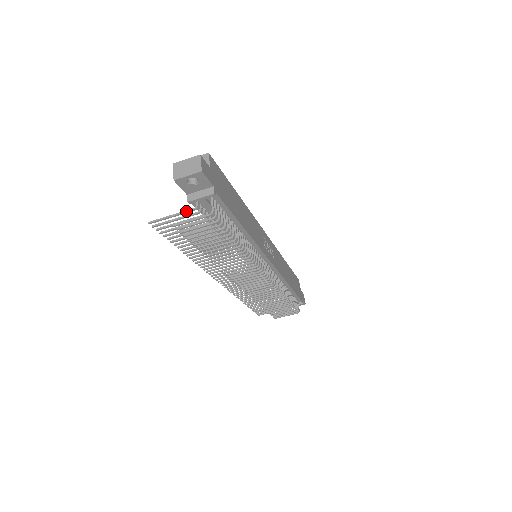
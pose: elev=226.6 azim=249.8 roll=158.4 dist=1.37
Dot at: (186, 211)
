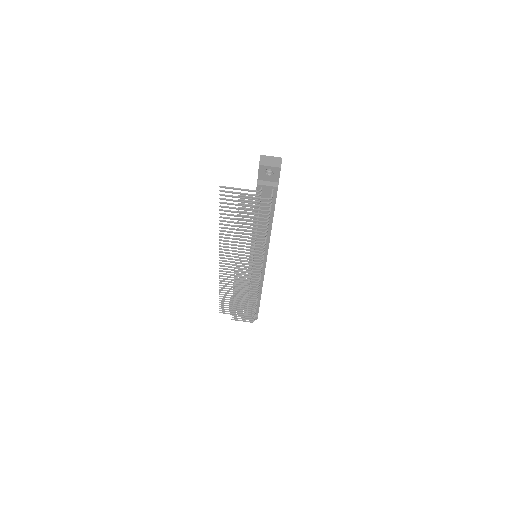
Dot at: (252, 190)
